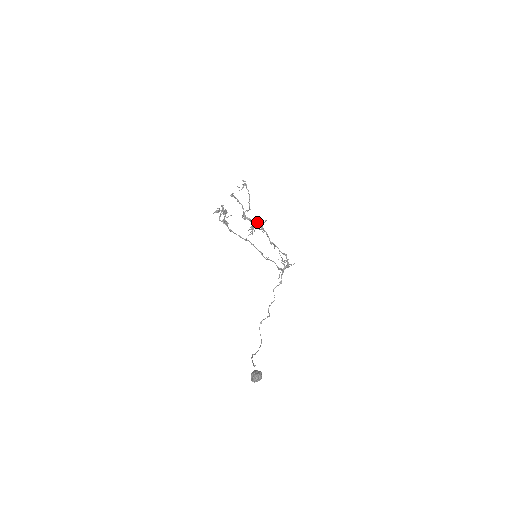
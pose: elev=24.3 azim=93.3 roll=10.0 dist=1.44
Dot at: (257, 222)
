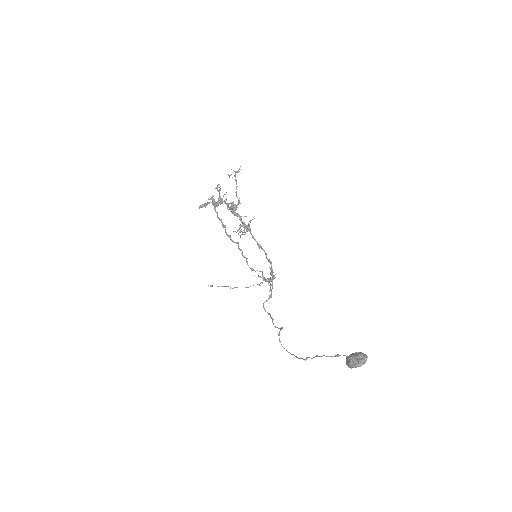
Dot at: (244, 222)
